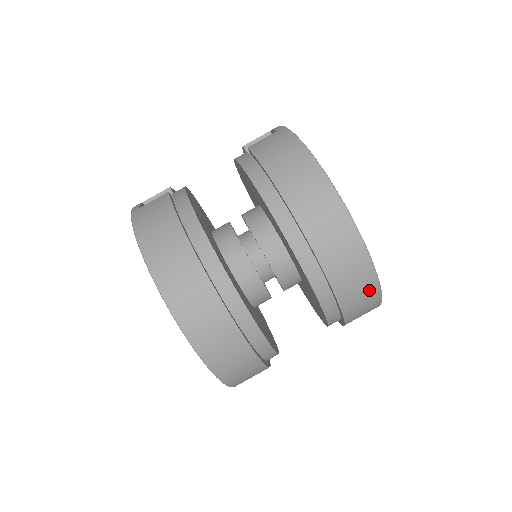
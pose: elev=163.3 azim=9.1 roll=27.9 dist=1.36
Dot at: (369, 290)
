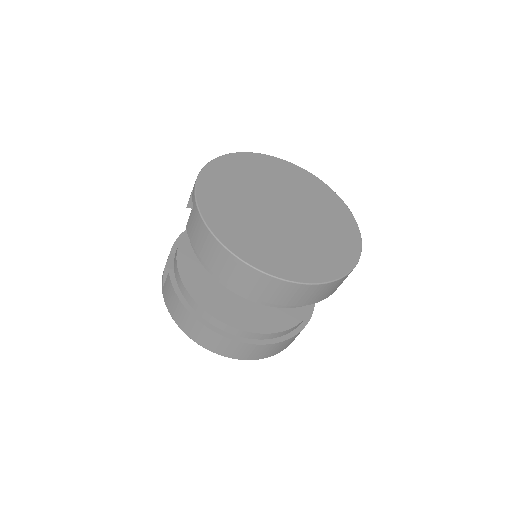
Dot at: (328, 288)
